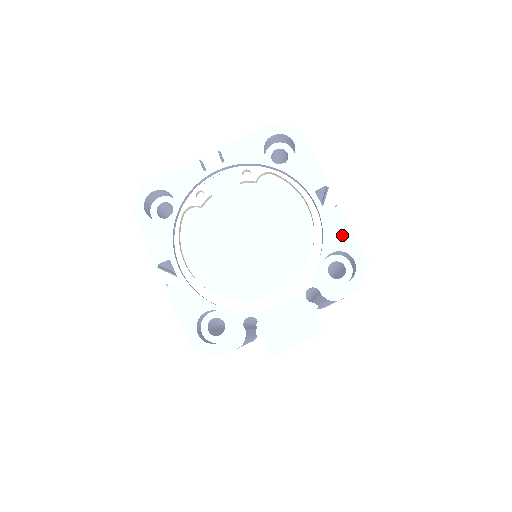
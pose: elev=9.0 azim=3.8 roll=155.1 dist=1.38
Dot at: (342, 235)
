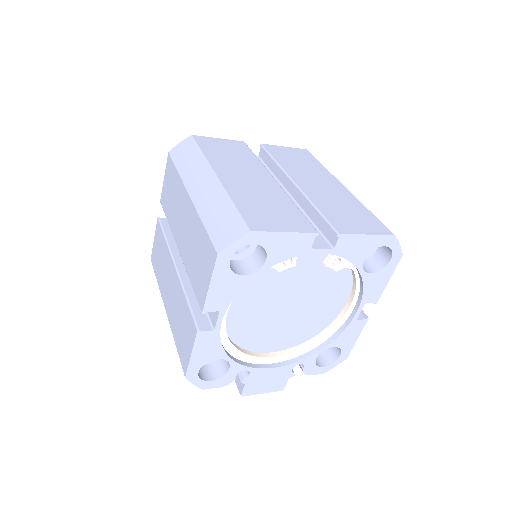
Dot at: (350, 339)
